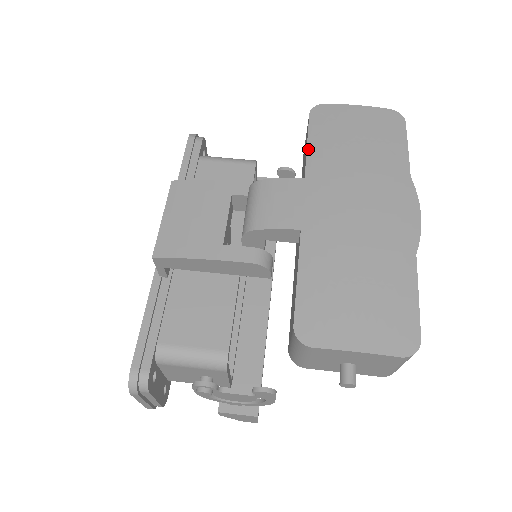
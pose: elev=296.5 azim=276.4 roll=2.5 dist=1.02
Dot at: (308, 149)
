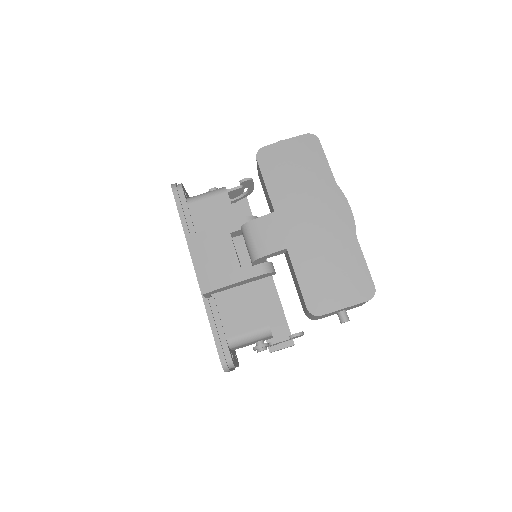
Dot at: (267, 189)
